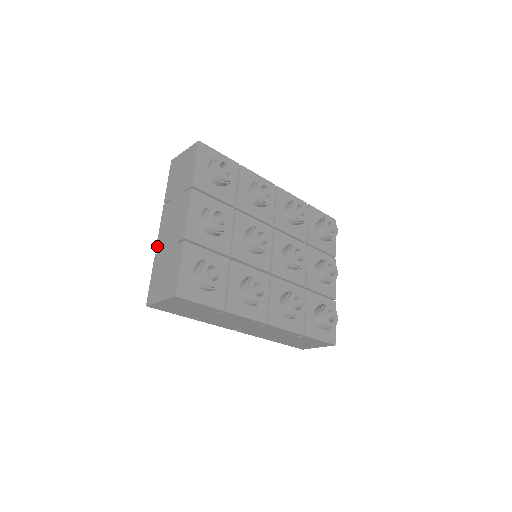
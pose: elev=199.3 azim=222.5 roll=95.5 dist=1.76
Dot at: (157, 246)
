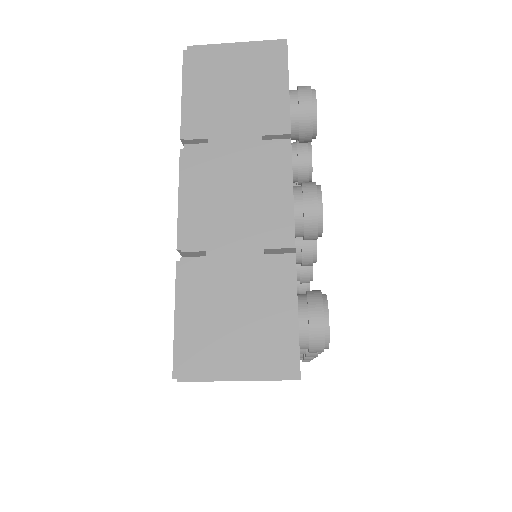
Dot at: (186, 239)
